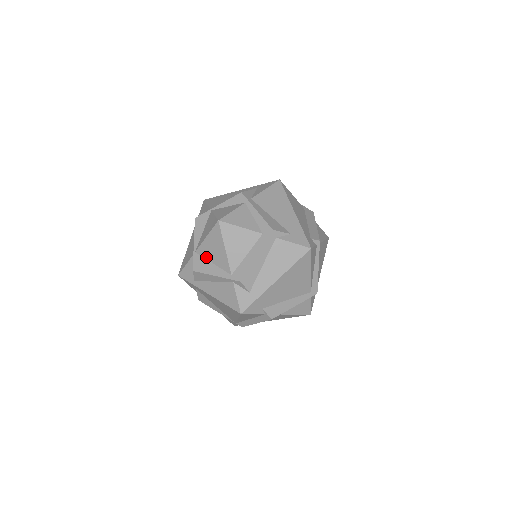
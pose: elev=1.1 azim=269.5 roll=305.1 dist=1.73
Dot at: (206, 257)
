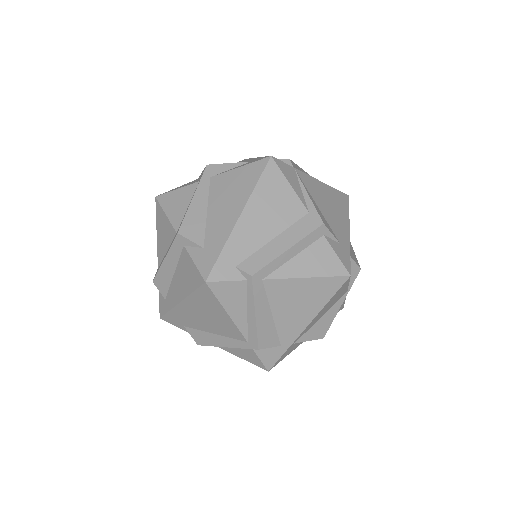
Dot at: occluded
